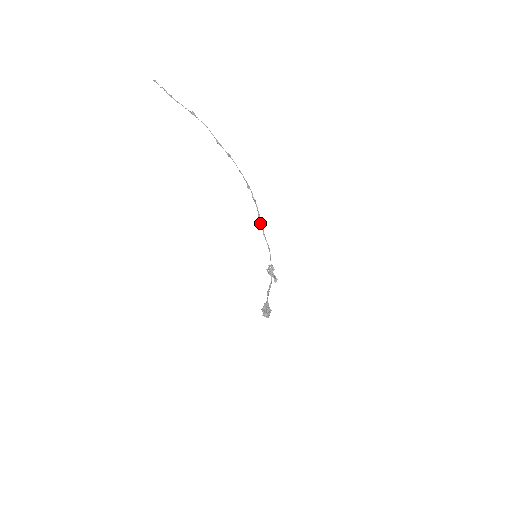
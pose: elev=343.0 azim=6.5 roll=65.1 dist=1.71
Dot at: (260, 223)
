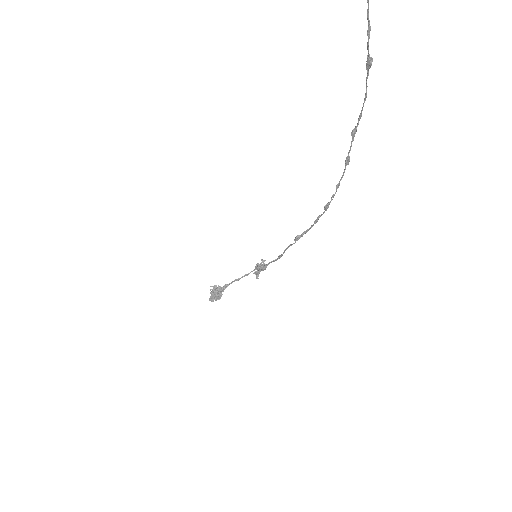
Dot at: (296, 240)
